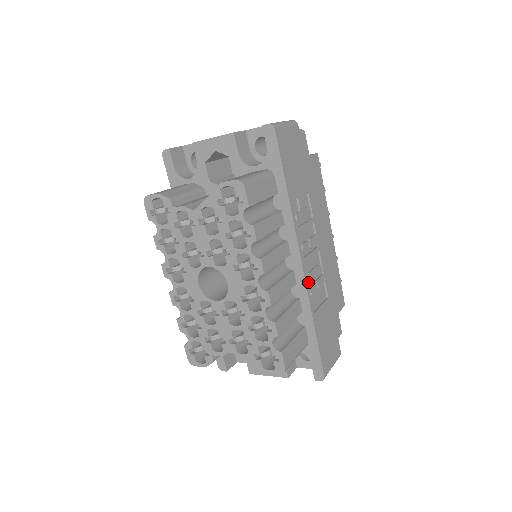
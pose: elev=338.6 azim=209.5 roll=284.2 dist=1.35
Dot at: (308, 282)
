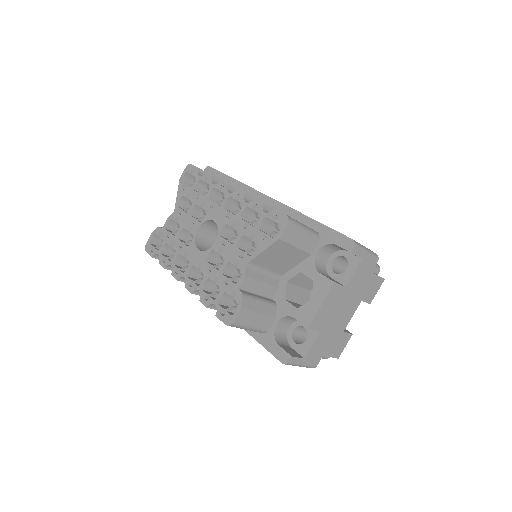
Dot at: occluded
